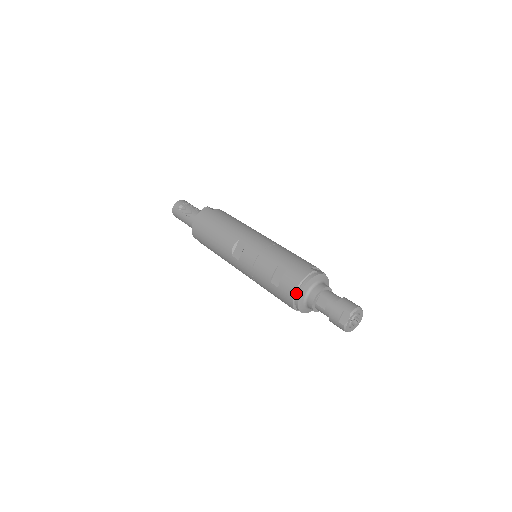
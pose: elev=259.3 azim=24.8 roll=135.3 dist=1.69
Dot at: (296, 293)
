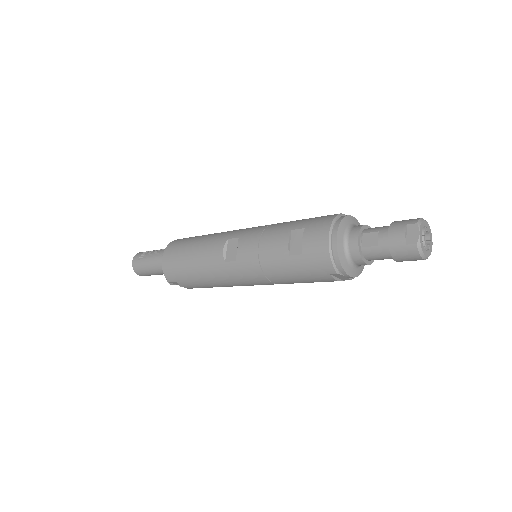
Dot at: (330, 243)
